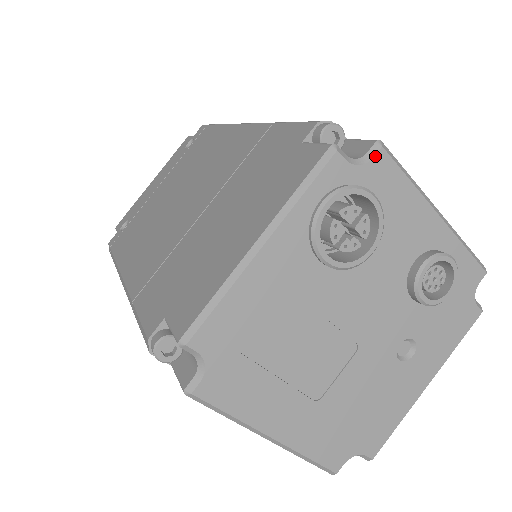
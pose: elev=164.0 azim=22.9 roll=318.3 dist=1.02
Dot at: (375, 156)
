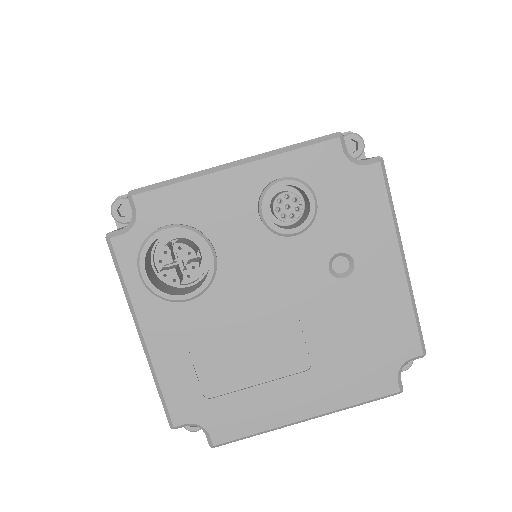
Dot at: (136, 207)
